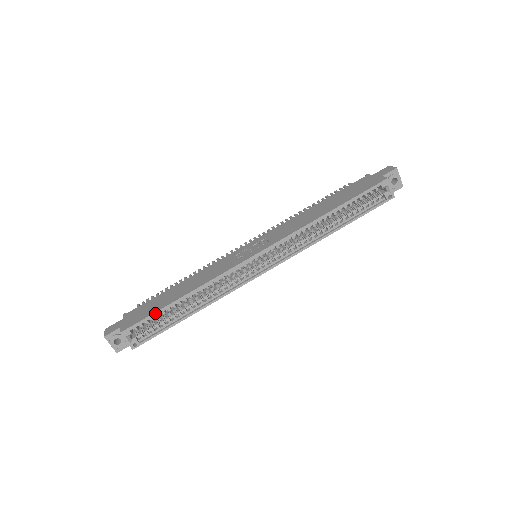
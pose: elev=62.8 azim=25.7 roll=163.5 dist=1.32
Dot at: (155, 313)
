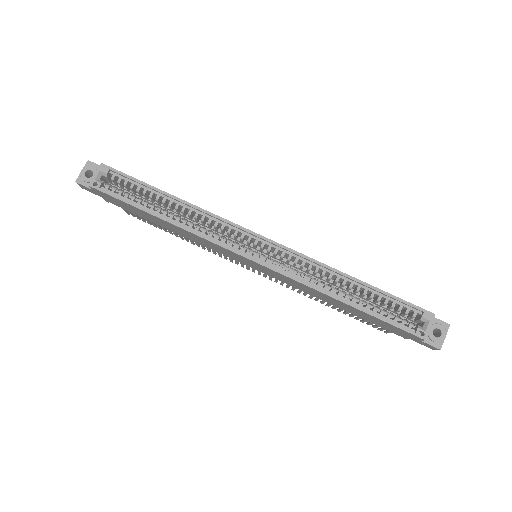
Dot at: (141, 181)
